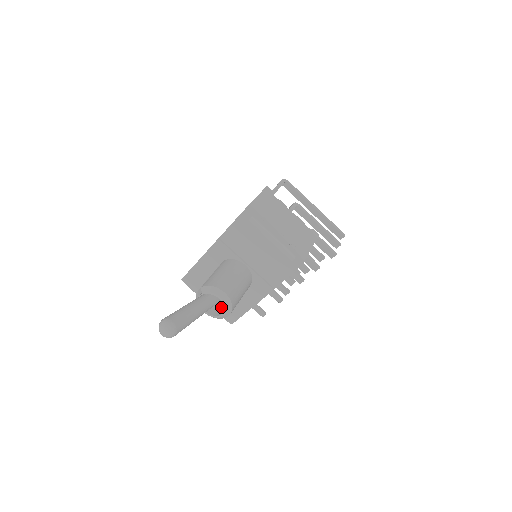
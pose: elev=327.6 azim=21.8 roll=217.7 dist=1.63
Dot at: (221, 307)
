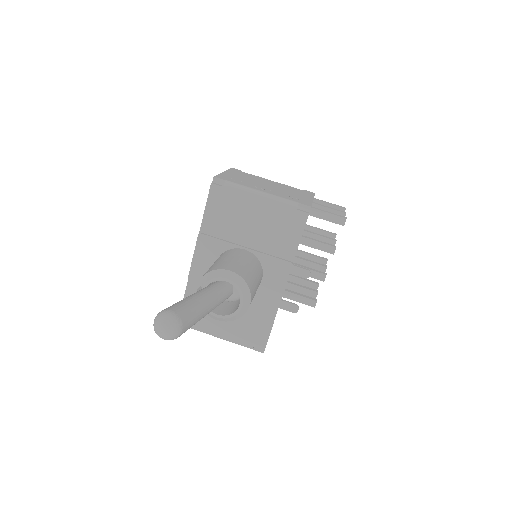
Dot at: (236, 305)
